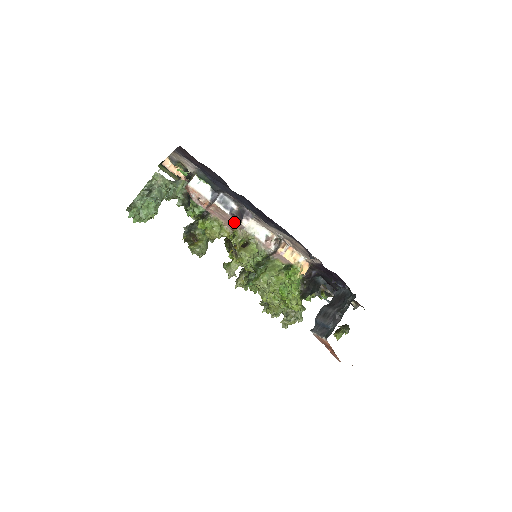
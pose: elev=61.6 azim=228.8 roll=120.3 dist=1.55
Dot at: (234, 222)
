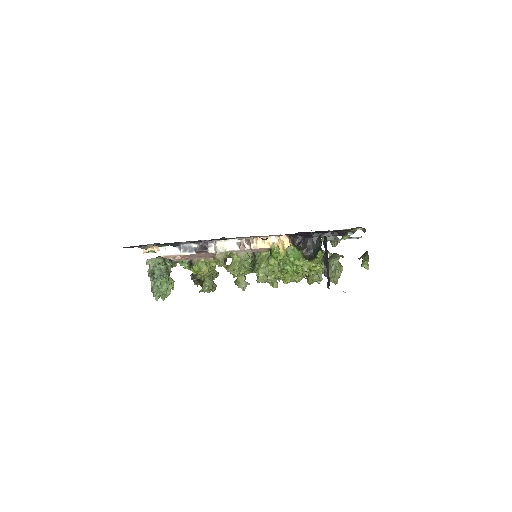
Dot at: (206, 255)
